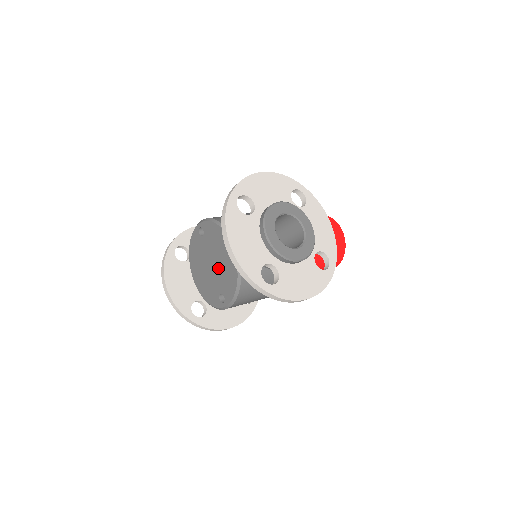
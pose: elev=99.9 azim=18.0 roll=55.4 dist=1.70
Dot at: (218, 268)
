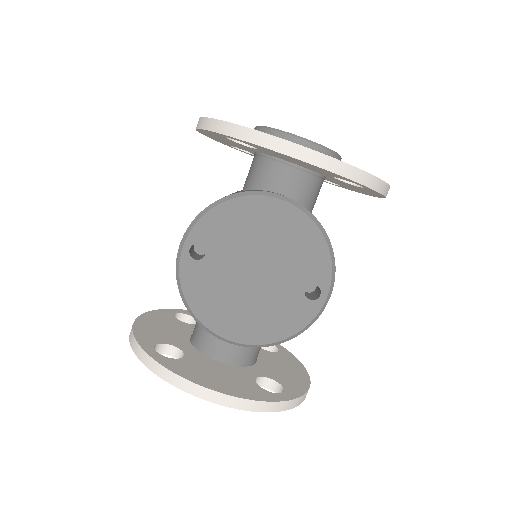
Dot at: (272, 260)
